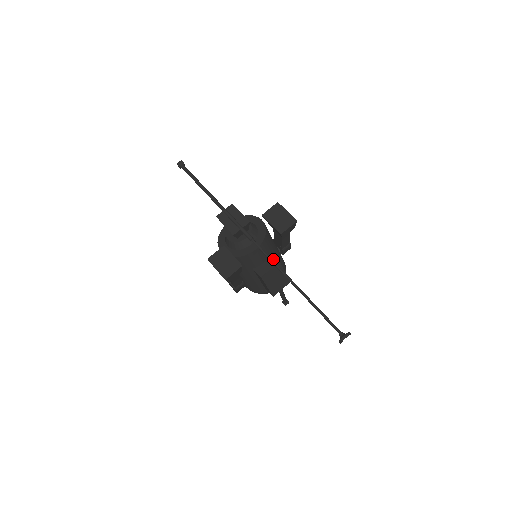
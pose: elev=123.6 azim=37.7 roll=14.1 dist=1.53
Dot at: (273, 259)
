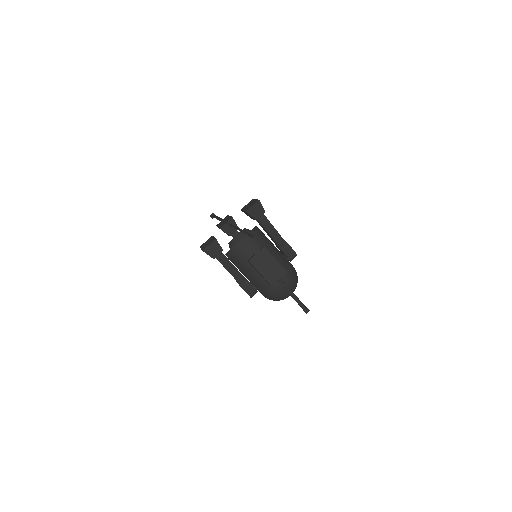
Dot at: (261, 248)
